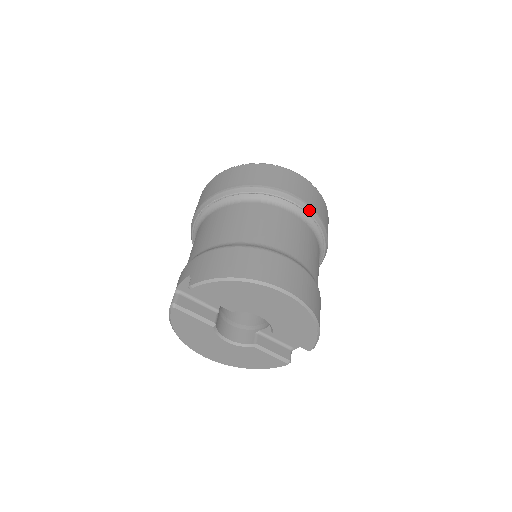
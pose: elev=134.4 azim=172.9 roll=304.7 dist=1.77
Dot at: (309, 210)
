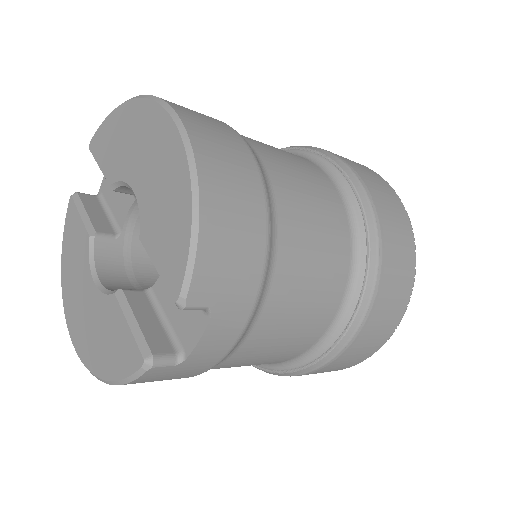
Dot at: (348, 171)
